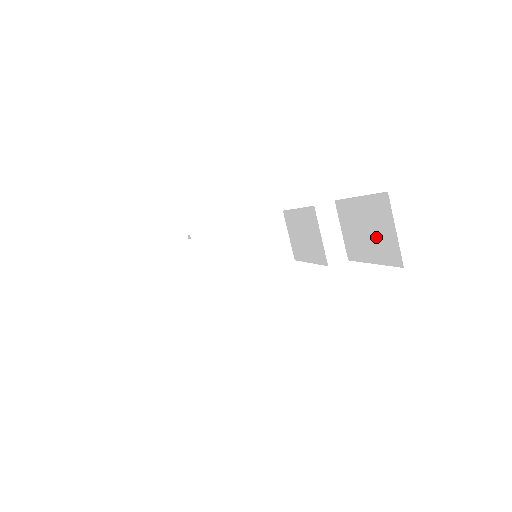
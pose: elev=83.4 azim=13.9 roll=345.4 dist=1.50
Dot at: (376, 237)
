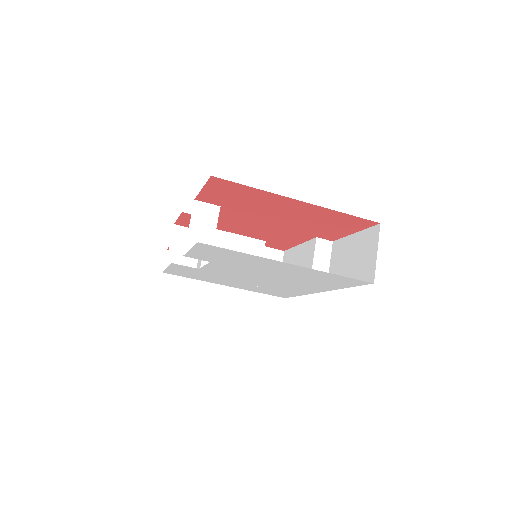
Dot at: (359, 263)
